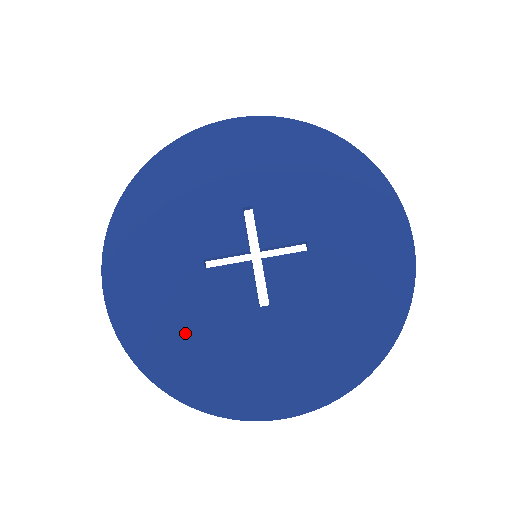
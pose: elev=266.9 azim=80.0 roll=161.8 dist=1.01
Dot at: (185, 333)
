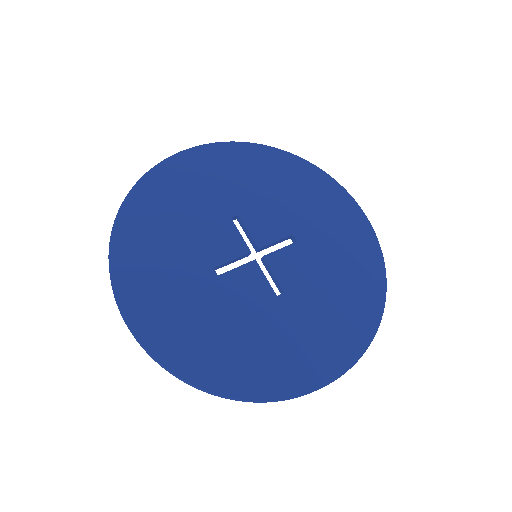
Dot at: (221, 336)
